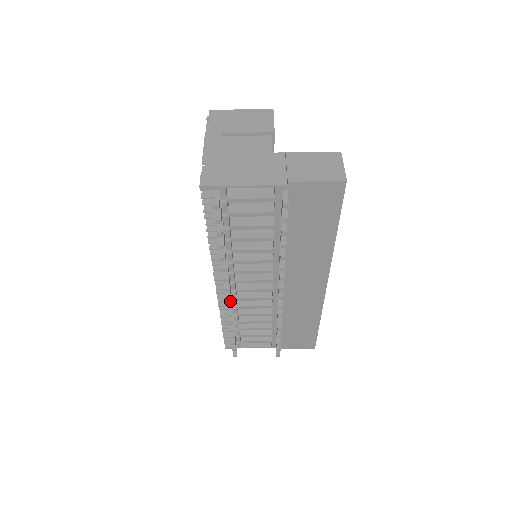
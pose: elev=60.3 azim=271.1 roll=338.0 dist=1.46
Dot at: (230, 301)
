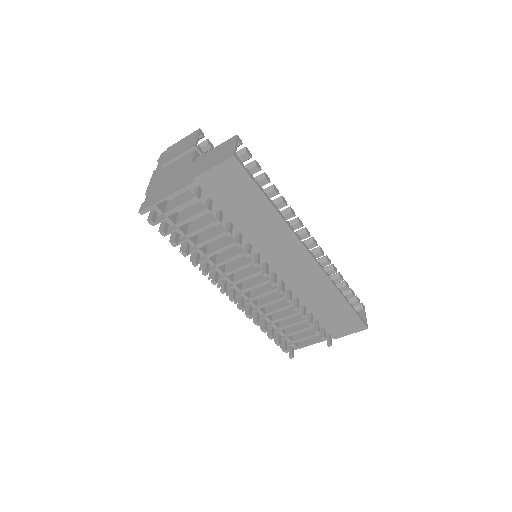
Dot at: (240, 302)
